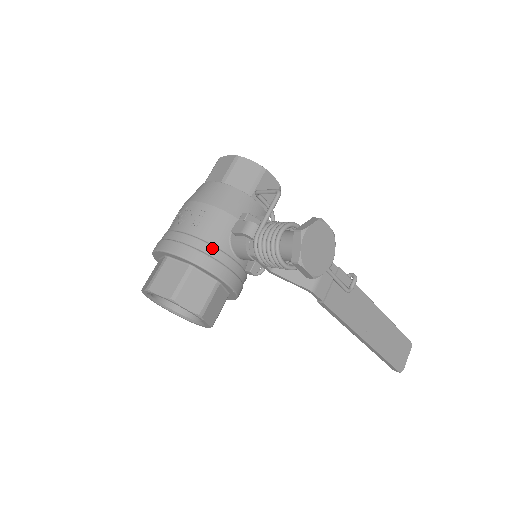
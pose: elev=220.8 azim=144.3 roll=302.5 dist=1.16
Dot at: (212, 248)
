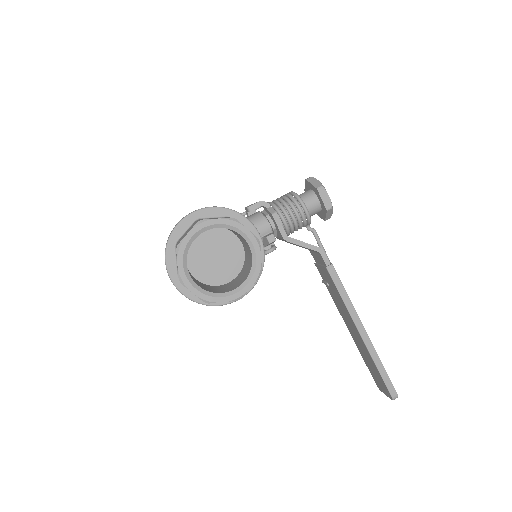
Dot at: occluded
